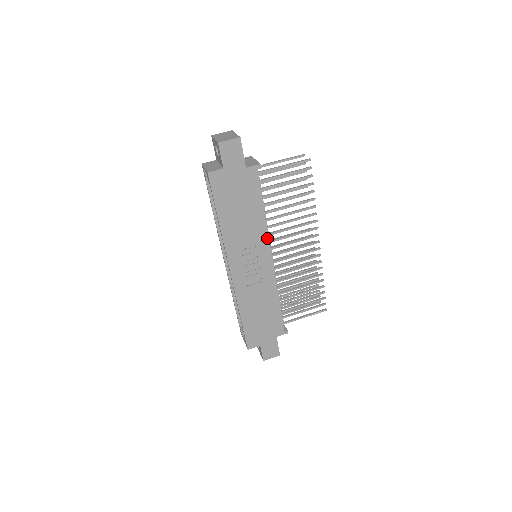
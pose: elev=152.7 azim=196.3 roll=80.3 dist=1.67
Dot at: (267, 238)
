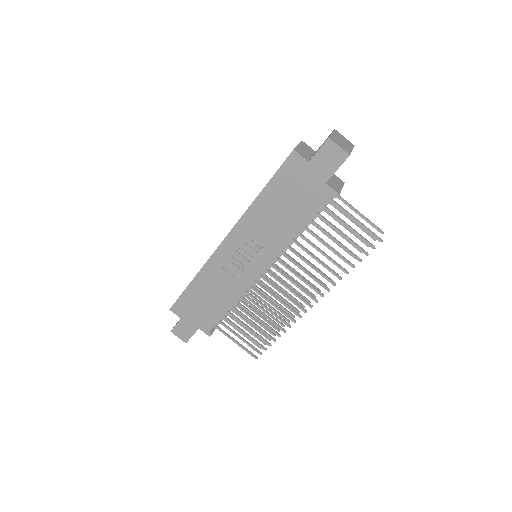
Dot at: (277, 253)
